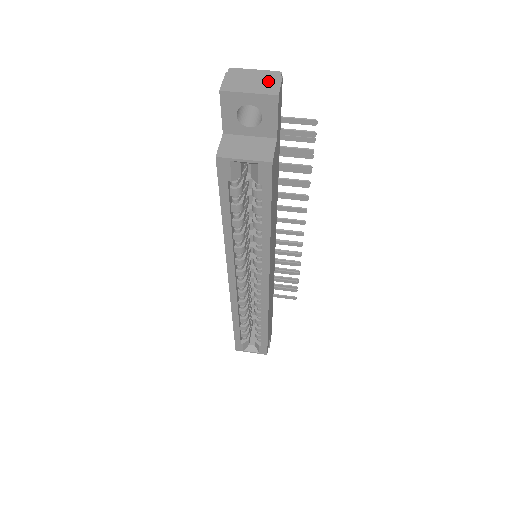
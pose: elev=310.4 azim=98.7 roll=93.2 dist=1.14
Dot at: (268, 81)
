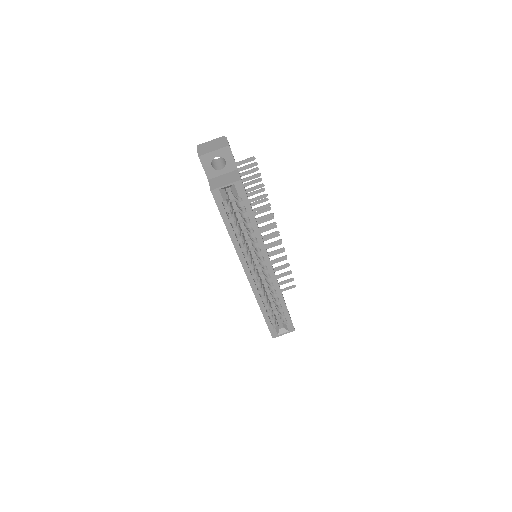
Dot at: (220, 142)
